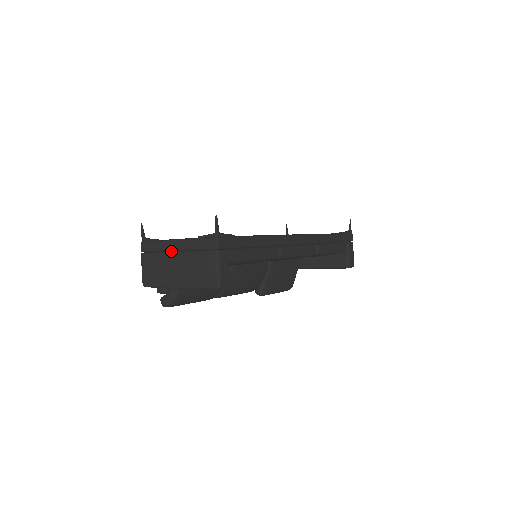
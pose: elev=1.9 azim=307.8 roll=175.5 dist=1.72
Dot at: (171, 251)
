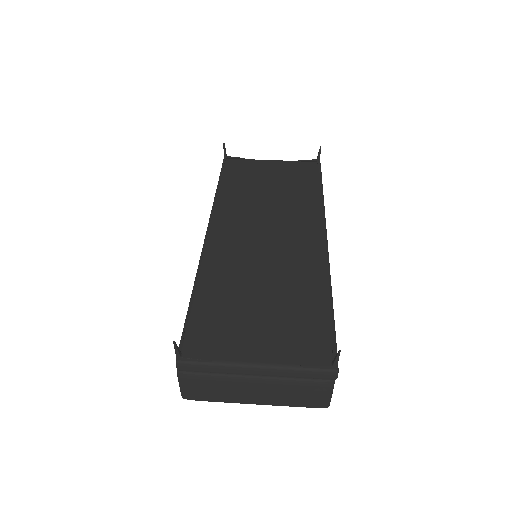
Dot at: (242, 372)
